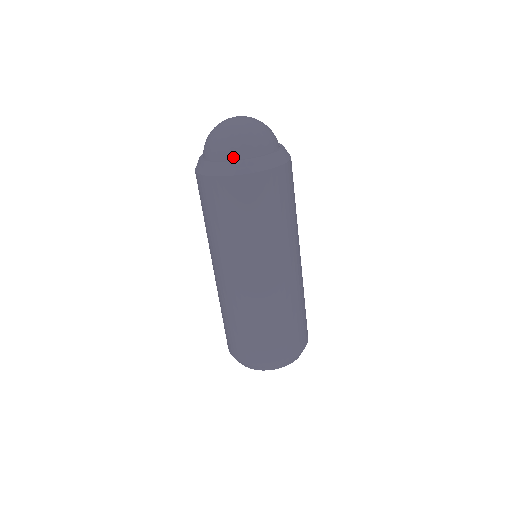
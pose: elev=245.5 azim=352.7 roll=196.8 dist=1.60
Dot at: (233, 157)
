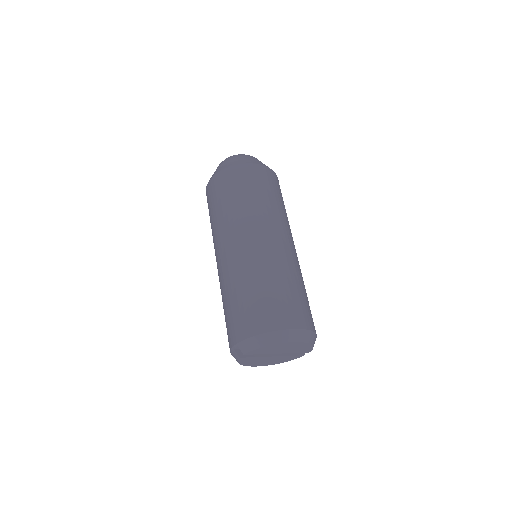
Dot at: (240, 160)
